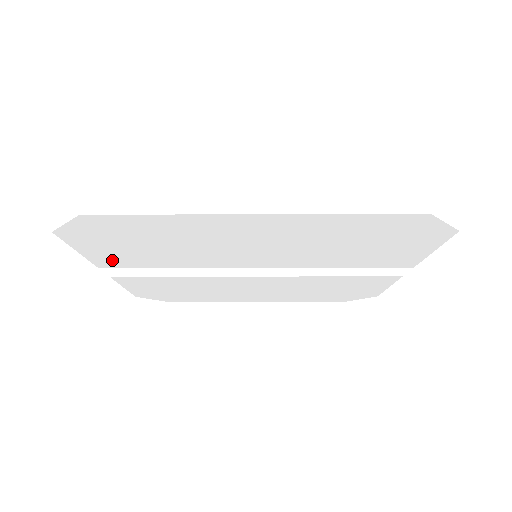
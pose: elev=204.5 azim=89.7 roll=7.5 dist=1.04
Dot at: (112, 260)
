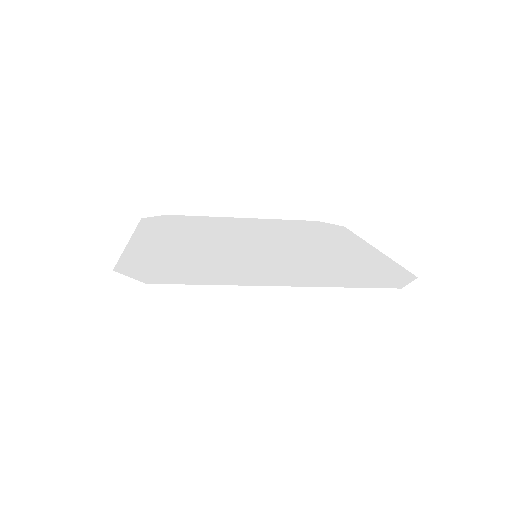
Dot at: occluded
